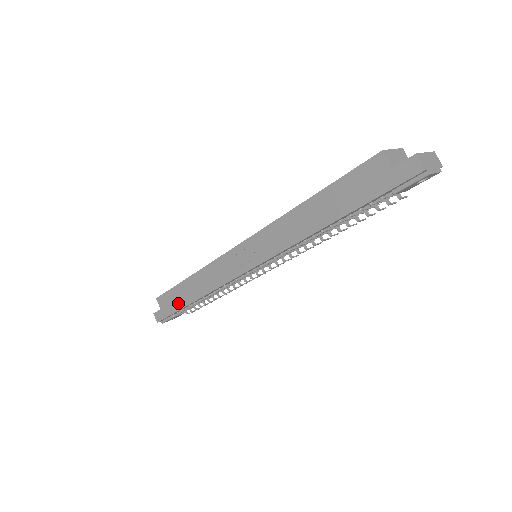
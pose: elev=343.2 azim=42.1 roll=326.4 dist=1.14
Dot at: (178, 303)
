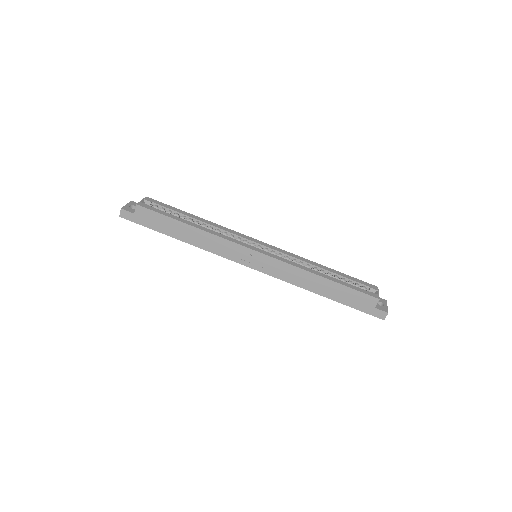
Dot at: (161, 228)
